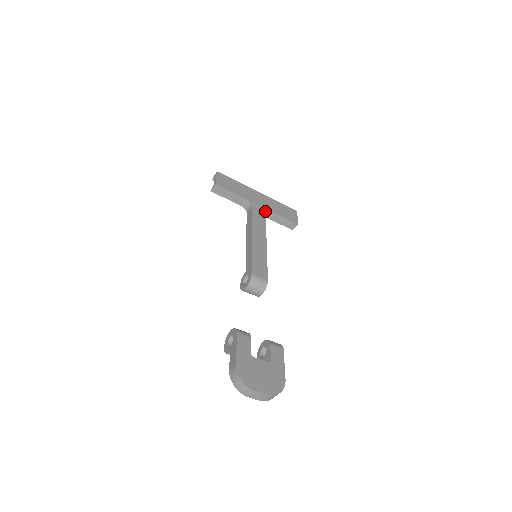
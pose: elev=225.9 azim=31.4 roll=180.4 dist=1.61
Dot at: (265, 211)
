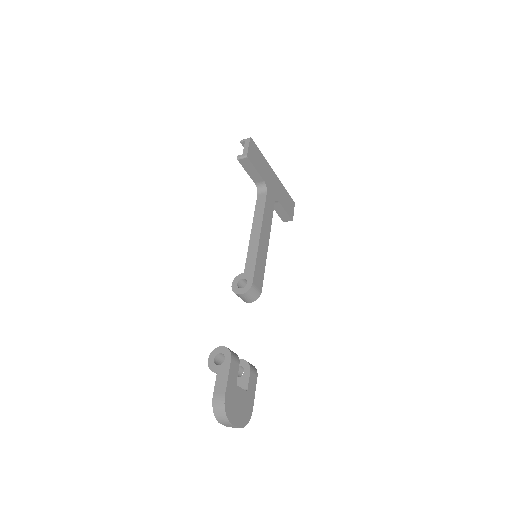
Dot at: (275, 200)
